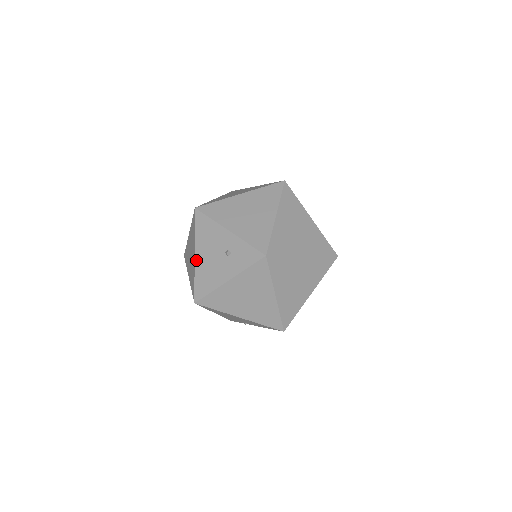
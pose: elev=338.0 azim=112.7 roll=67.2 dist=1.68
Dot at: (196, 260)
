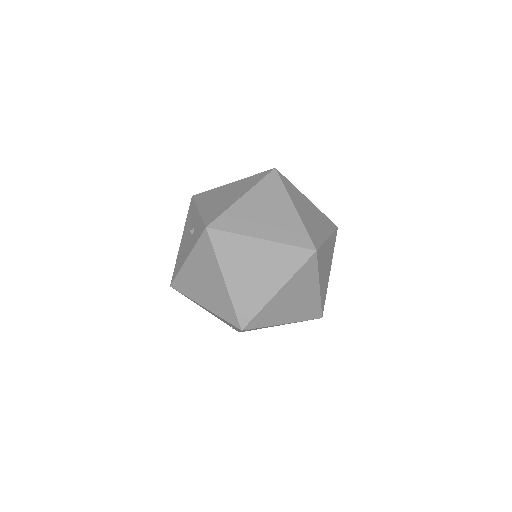
Dot at: (180, 244)
